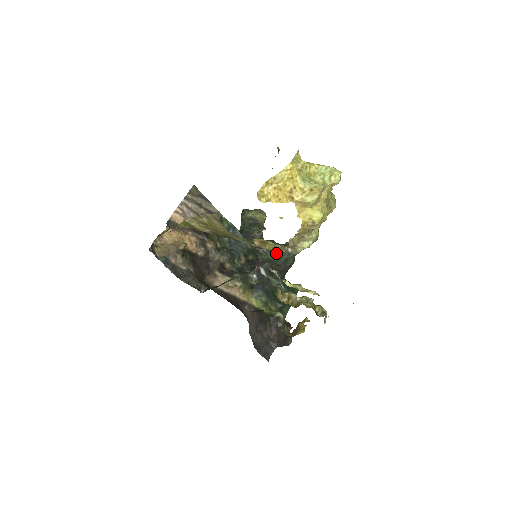
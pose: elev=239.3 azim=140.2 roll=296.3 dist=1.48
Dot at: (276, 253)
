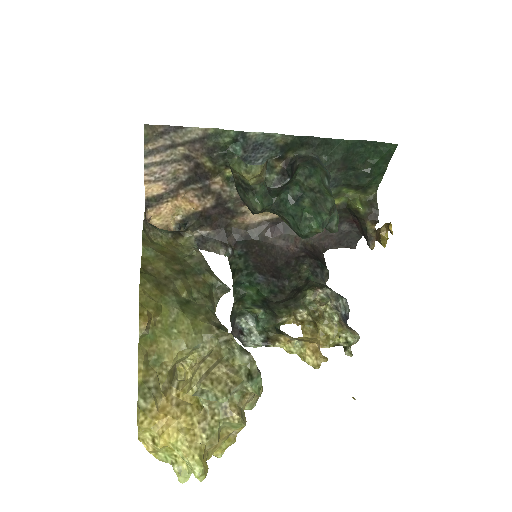
Dot at: (291, 228)
